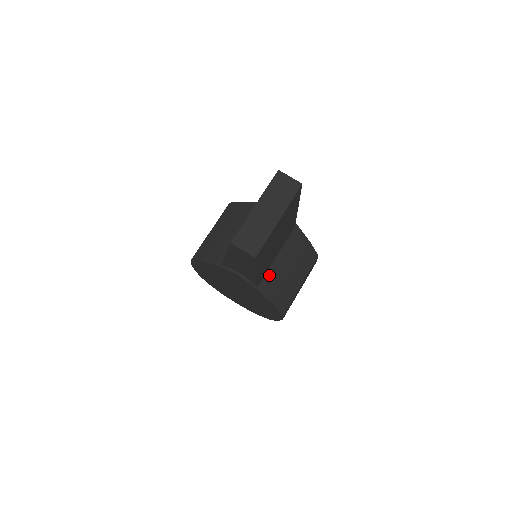
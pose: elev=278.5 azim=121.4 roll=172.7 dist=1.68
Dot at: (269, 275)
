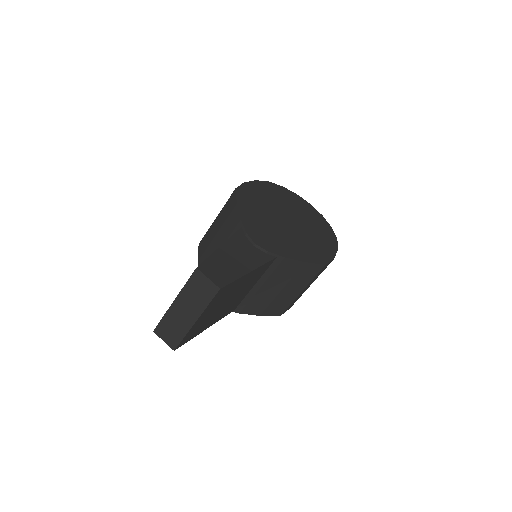
Dot at: (248, 300)
